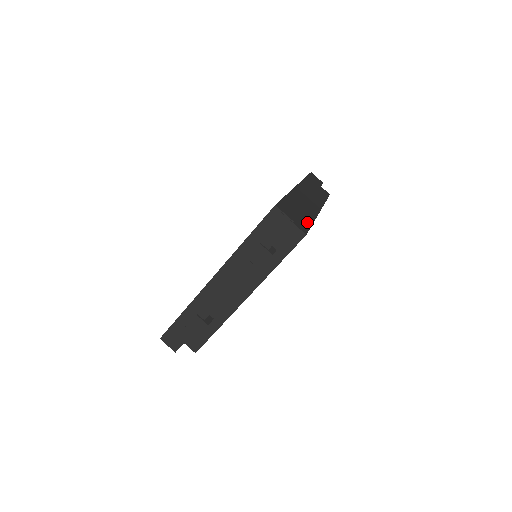
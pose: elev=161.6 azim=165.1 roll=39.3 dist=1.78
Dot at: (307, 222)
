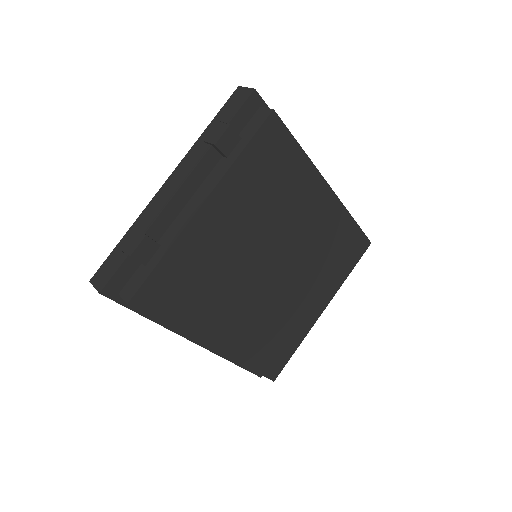
Dot at: occluded
